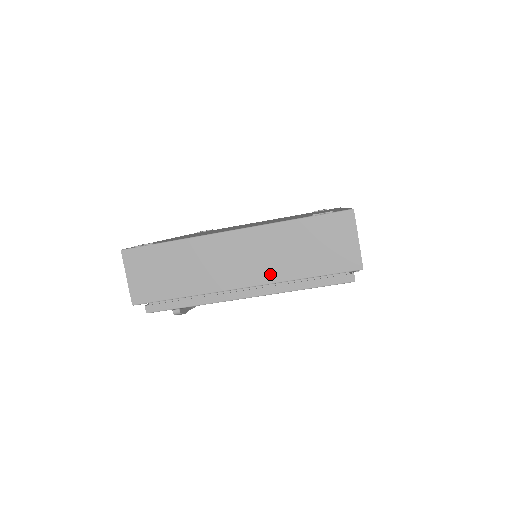
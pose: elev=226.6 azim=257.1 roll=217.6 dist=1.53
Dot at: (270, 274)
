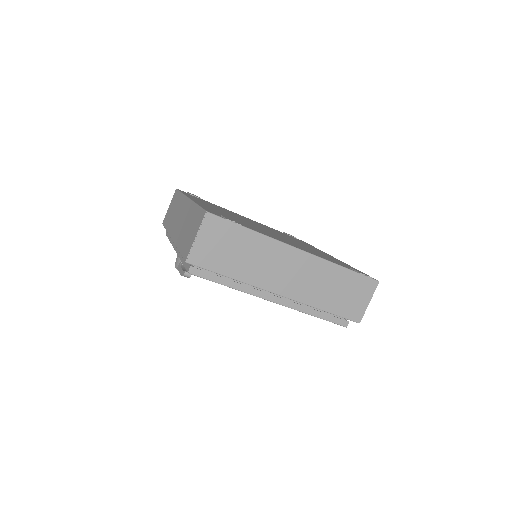
Dot at: (304, 295)
